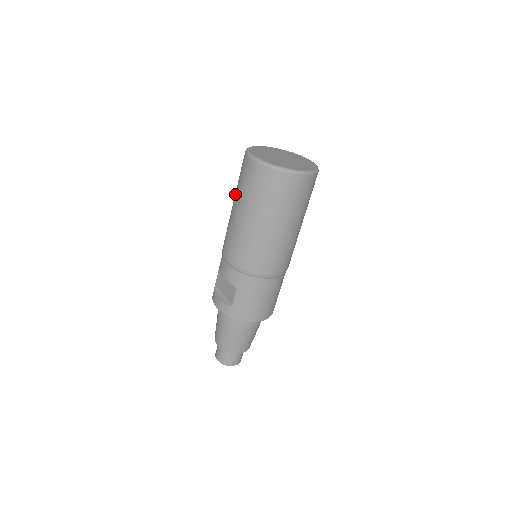
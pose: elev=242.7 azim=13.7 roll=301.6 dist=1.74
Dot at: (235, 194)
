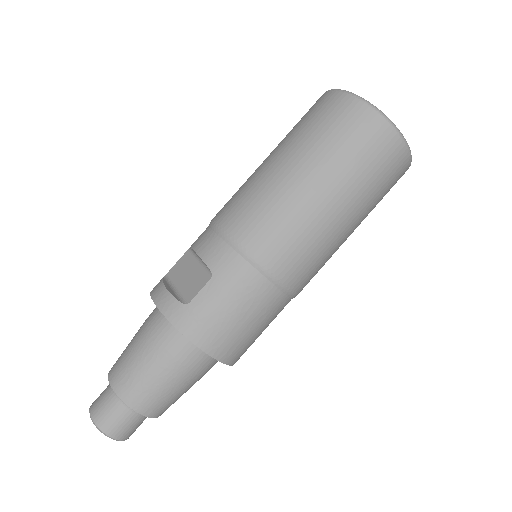
Dot at: (280, 142)
